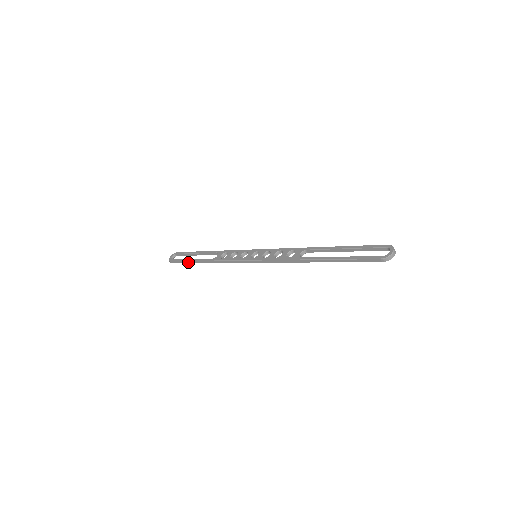
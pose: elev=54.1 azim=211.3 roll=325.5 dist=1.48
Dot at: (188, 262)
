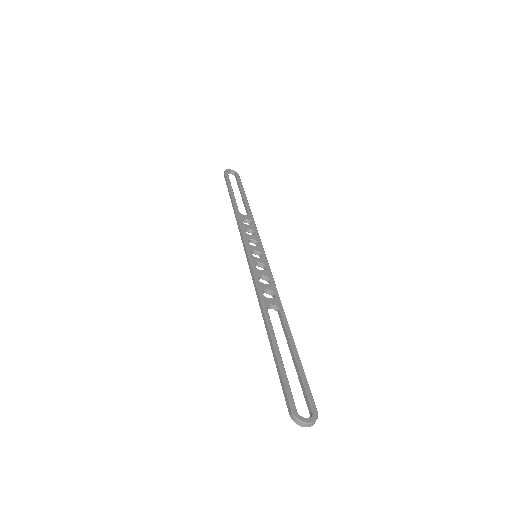
Dot at: (229, 189)
